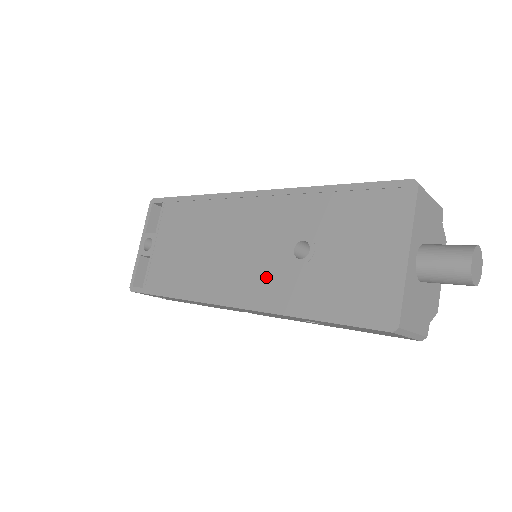
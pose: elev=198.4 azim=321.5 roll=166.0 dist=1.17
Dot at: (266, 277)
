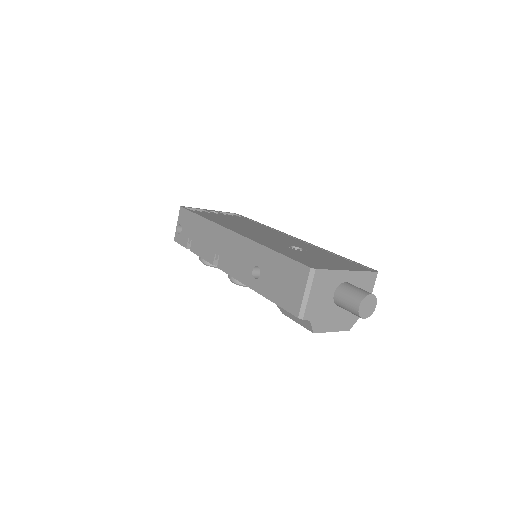
Dot at: (266, 240)
